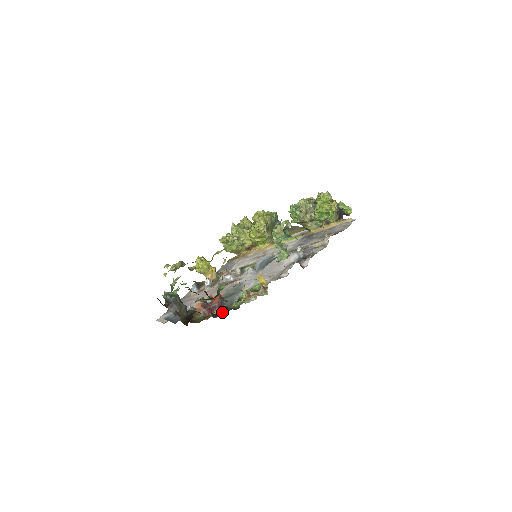
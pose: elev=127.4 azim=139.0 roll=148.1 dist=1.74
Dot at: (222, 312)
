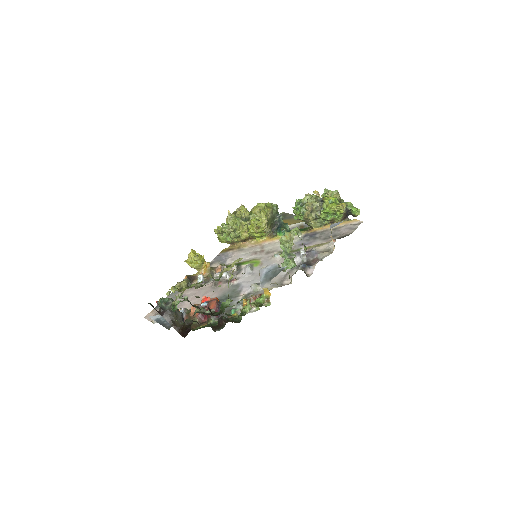
Dot at: (223, 325)
